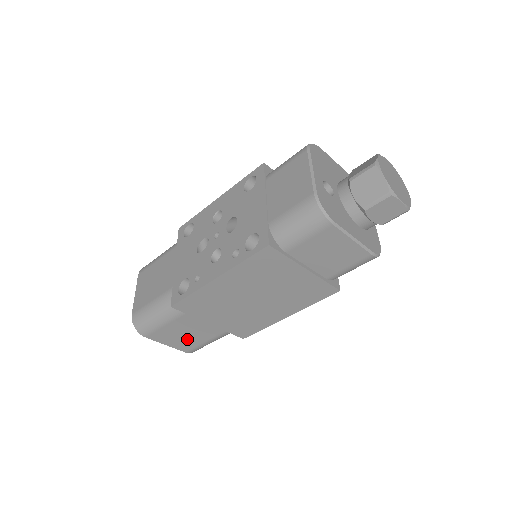
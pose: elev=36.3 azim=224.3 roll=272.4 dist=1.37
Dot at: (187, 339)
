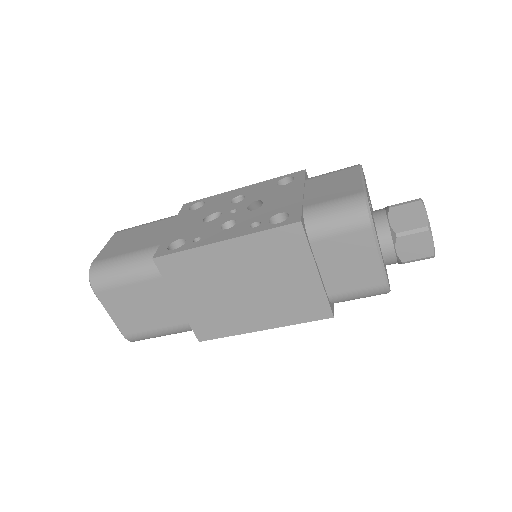
Dot at: (138, 316)
